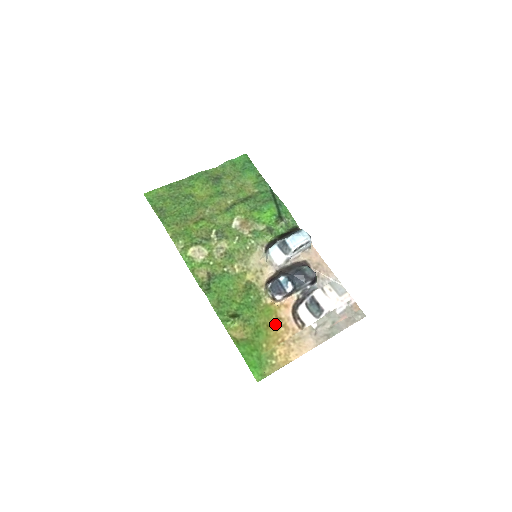
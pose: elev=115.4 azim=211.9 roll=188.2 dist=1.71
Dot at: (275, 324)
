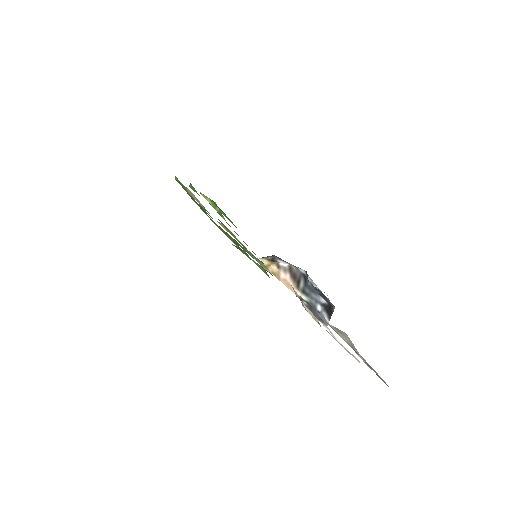
Dot at: occluded
